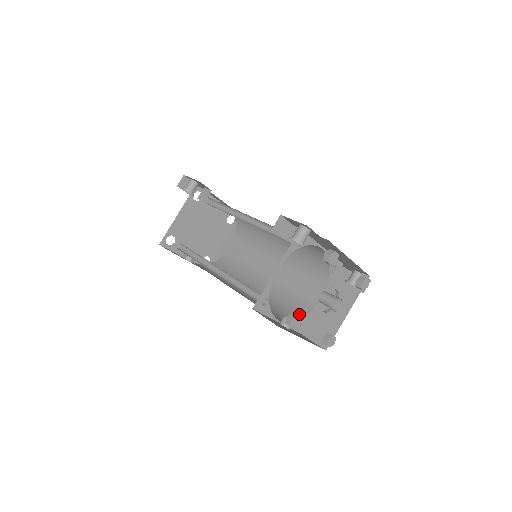
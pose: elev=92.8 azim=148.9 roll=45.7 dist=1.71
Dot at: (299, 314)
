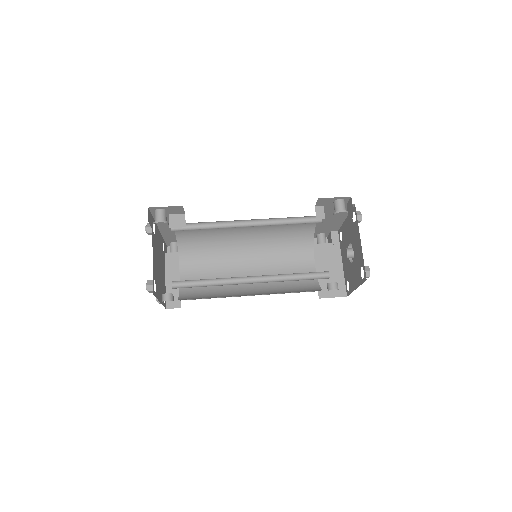
Dot at: (313, 283)
